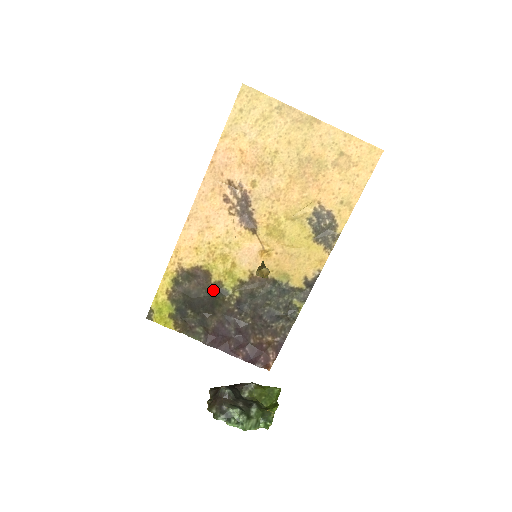
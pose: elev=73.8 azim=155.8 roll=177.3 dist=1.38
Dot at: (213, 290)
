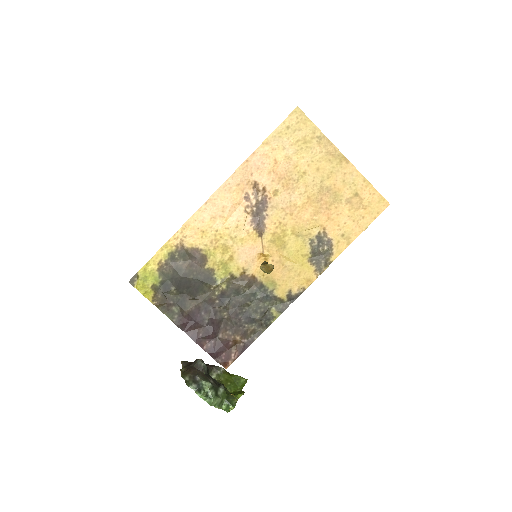
Dot at: (203, 275)
